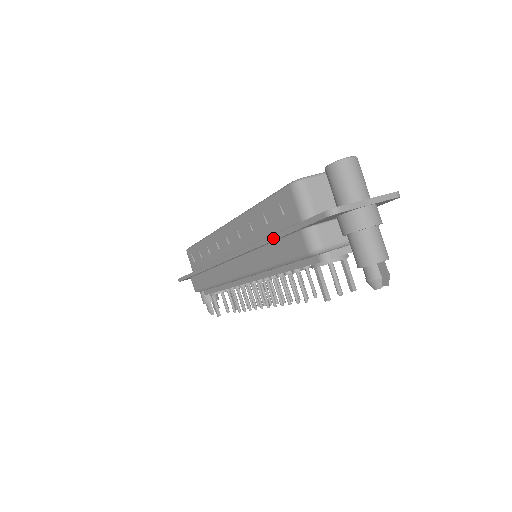
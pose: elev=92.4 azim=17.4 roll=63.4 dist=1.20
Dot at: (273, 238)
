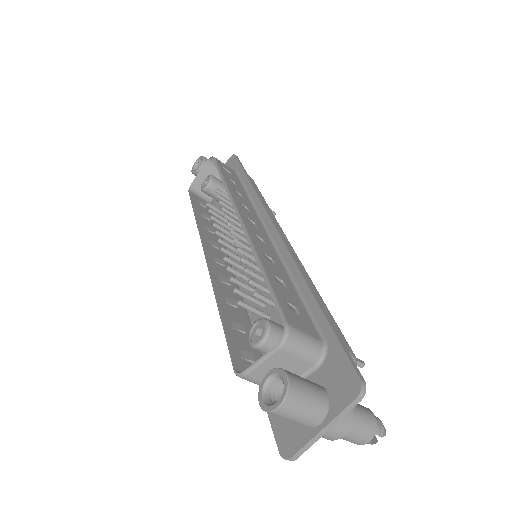
Dot at: occluded
